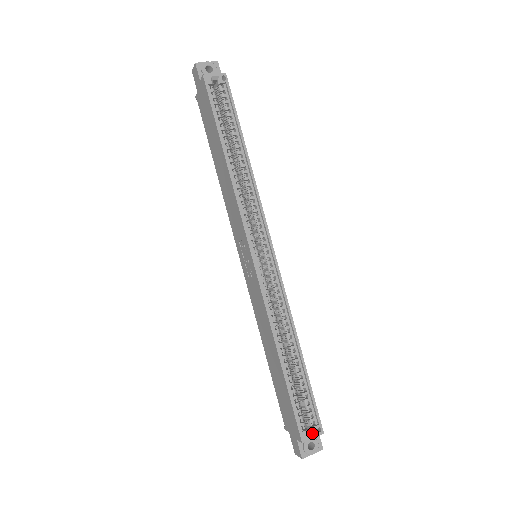
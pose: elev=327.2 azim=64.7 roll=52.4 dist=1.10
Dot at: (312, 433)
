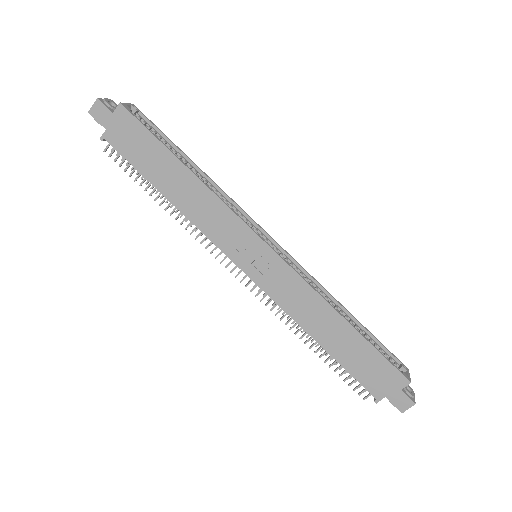
Dot at: (405, 373)
